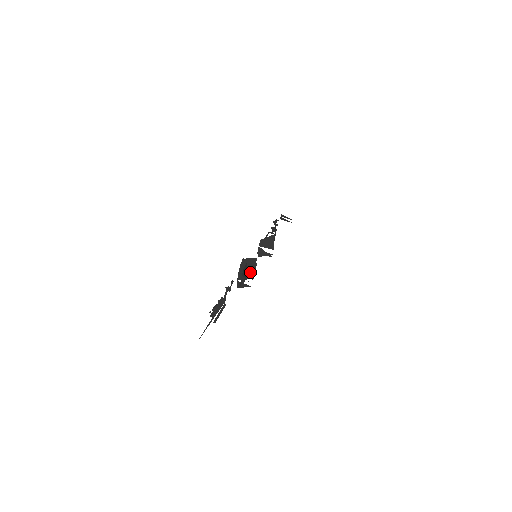
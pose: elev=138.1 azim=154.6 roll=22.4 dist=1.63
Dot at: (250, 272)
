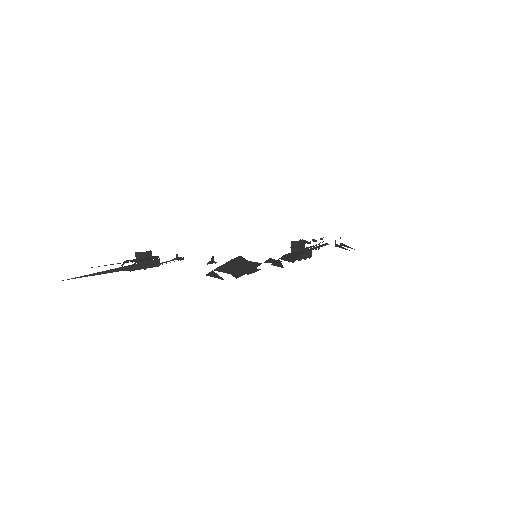
Dot at: (236, 269)
